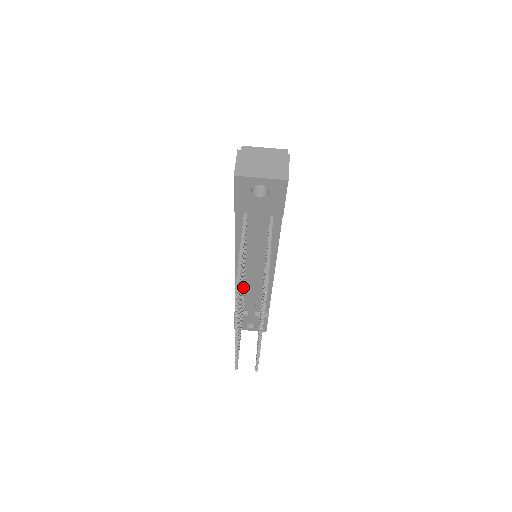
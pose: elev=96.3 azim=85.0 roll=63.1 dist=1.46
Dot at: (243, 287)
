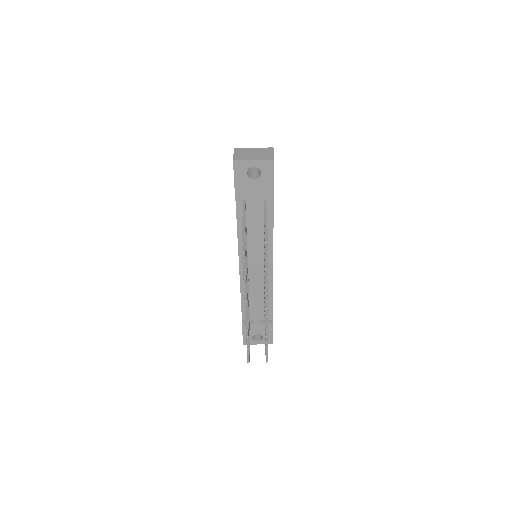
Dot at: occluded
